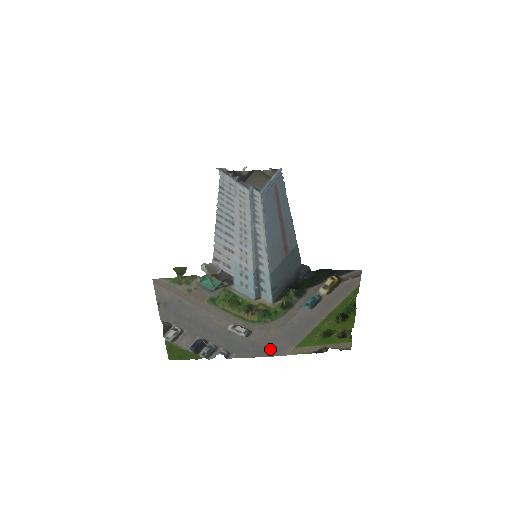
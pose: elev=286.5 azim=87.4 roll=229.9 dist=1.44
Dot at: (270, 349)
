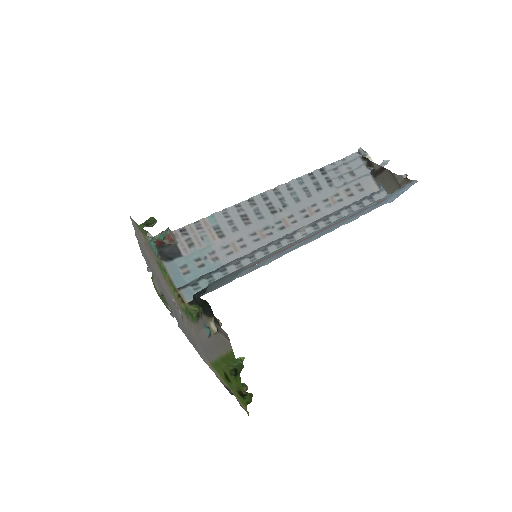
Dot at: (196, 346)
